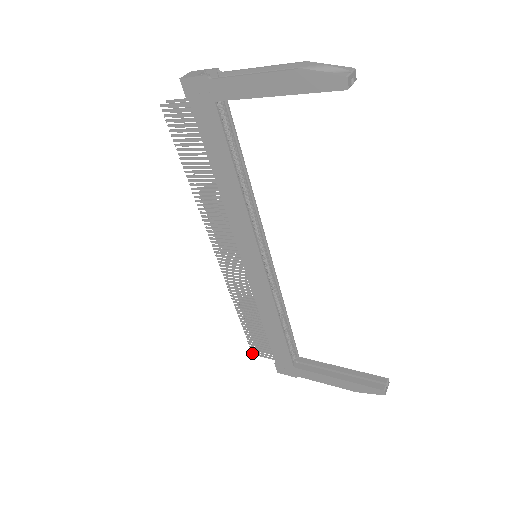
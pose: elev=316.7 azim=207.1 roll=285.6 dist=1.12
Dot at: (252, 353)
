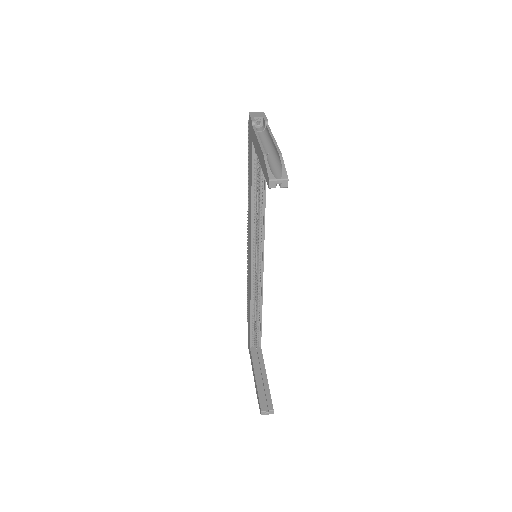
Dot at: (247, 319)
